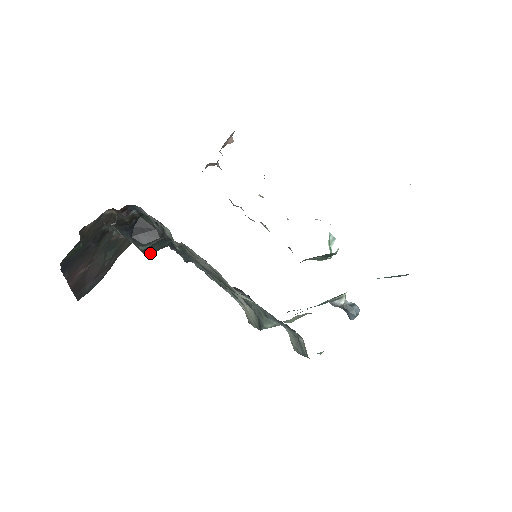
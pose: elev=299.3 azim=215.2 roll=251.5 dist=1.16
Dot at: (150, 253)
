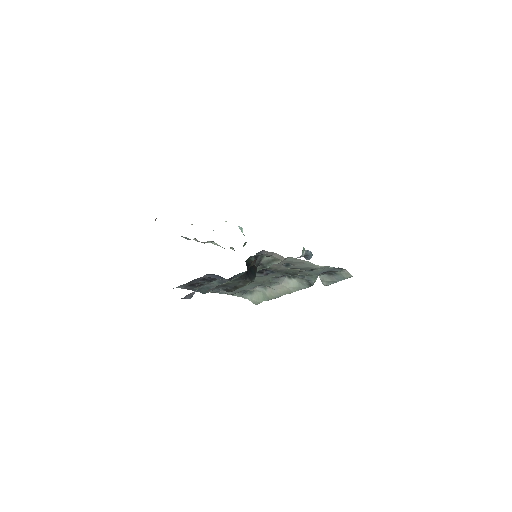
Dot at: occluded
